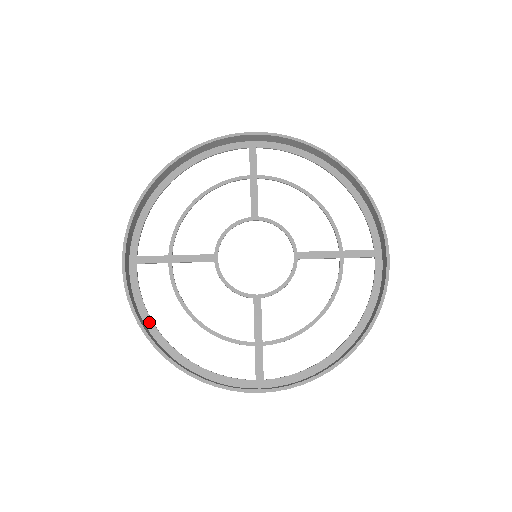
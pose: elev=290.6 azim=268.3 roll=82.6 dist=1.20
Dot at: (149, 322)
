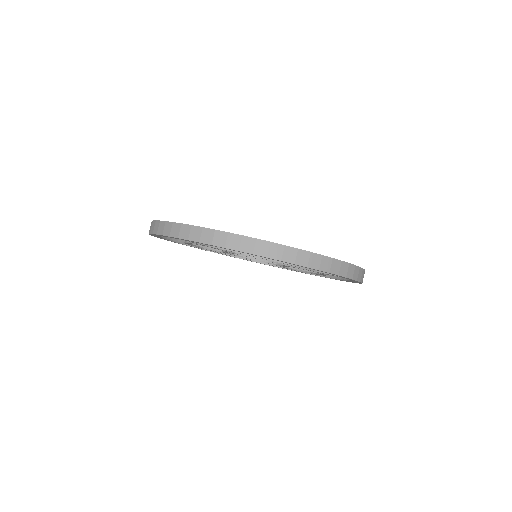
Dot at: occluded
